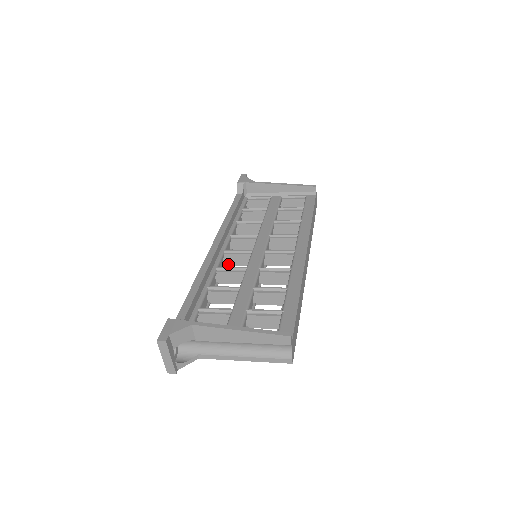
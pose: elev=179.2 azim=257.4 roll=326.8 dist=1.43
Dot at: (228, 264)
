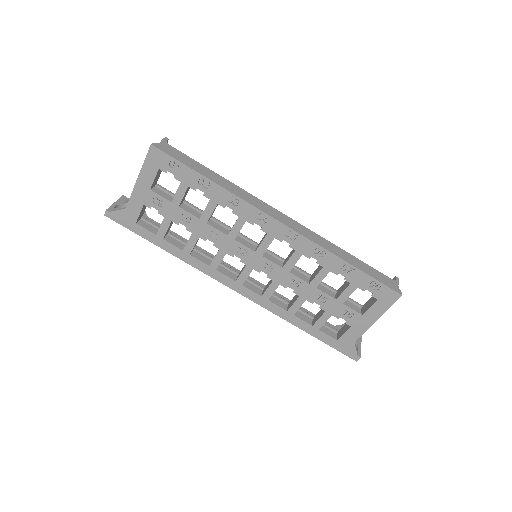
Dot at: (237, 278)
